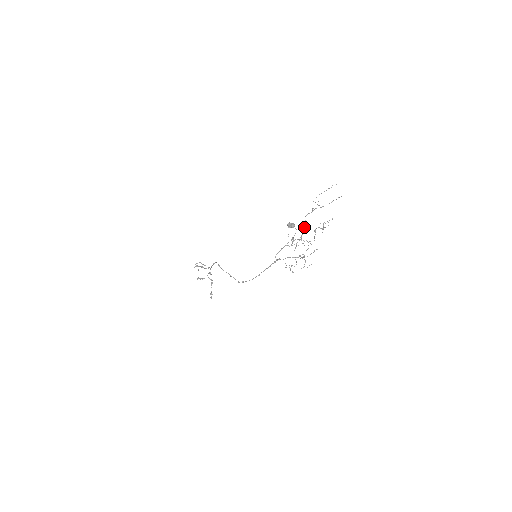
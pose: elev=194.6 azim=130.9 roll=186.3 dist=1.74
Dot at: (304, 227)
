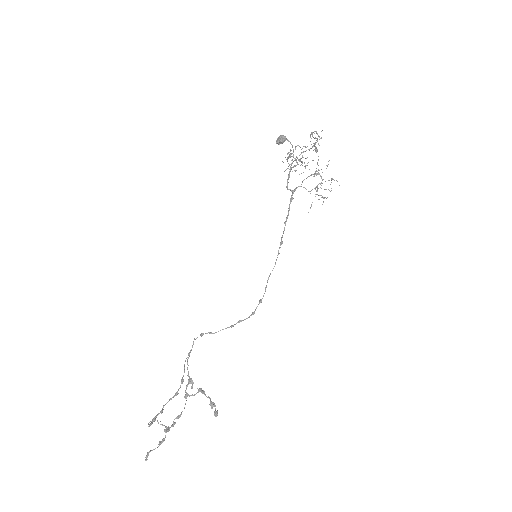
Dot at: (295, 158)
